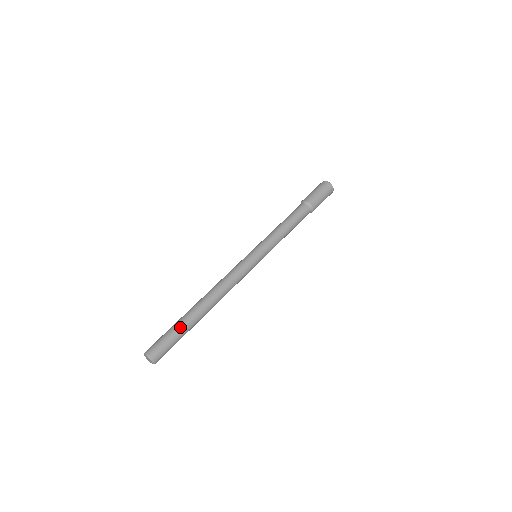
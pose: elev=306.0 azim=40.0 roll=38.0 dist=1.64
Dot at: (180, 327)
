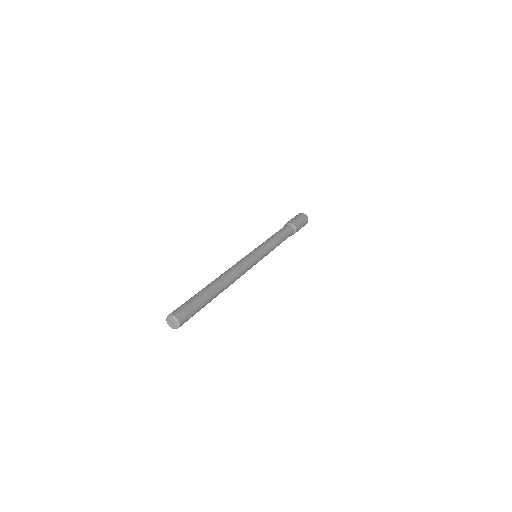
Dot at: (198, 295)
